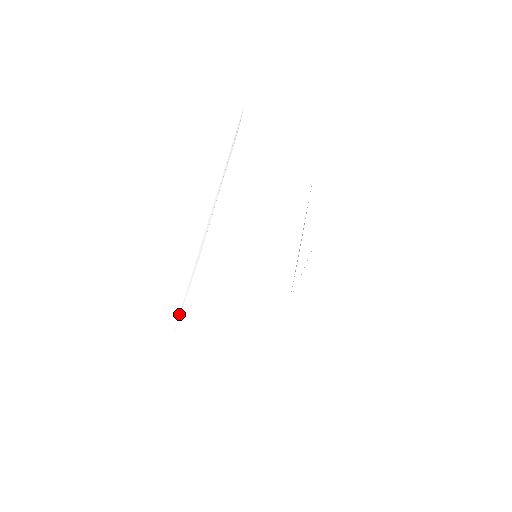
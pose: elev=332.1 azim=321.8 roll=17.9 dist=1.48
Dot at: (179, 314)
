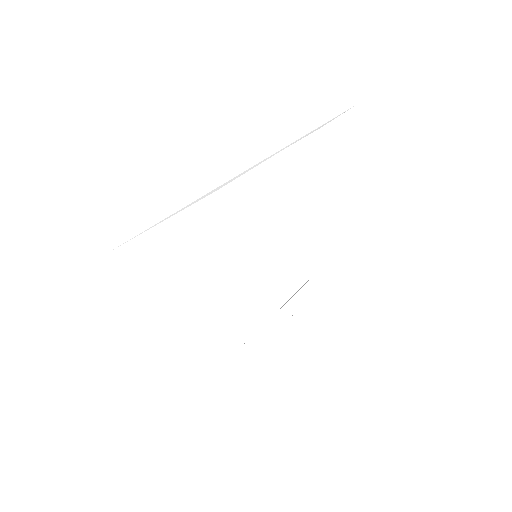
Dot at: occluded
